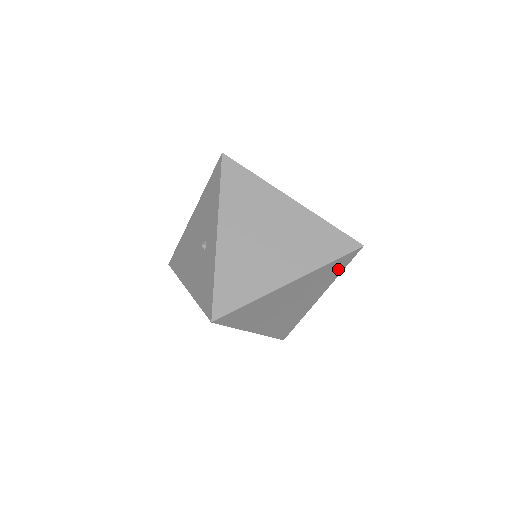
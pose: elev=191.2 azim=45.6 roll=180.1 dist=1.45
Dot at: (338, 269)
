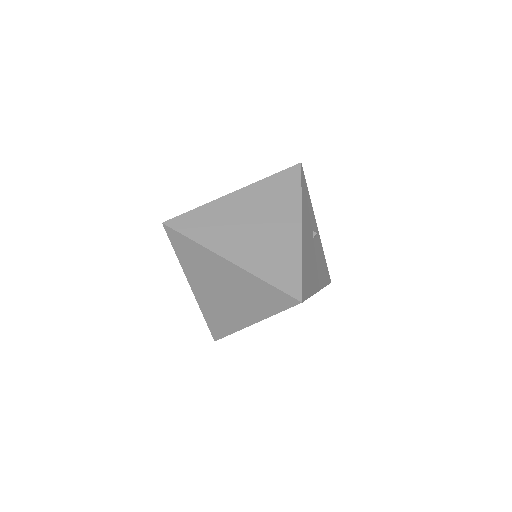
Dot at: occluded
